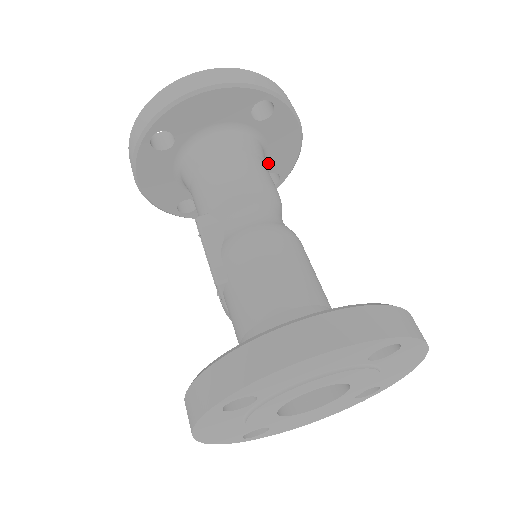
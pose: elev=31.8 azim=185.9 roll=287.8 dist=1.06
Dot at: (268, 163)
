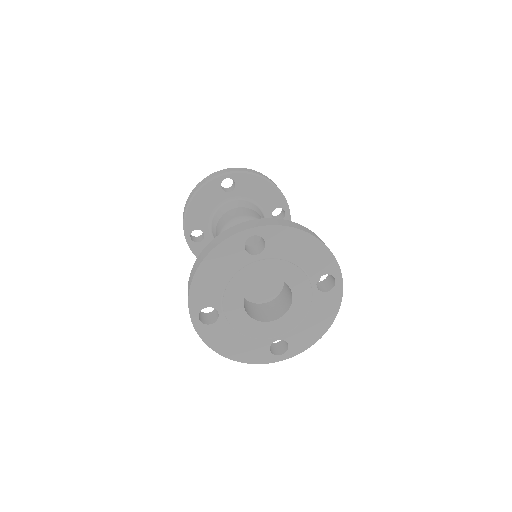
Dot at: (265, 207)
